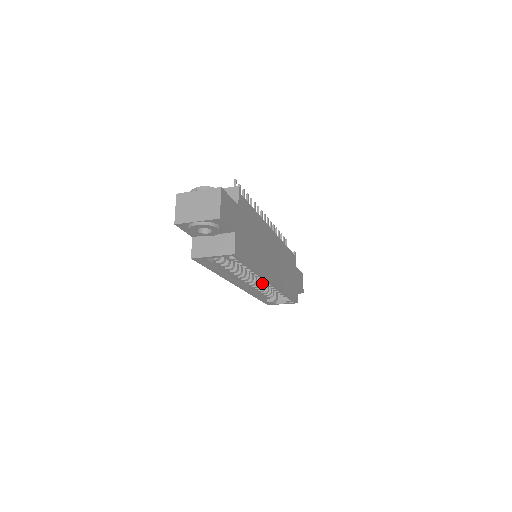
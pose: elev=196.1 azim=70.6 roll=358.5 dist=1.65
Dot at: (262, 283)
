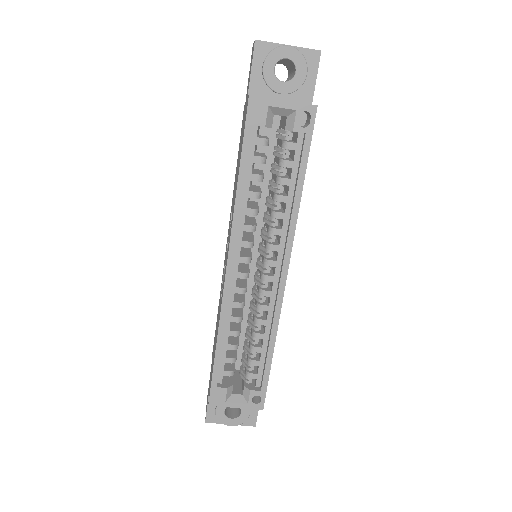
Dot at: (242, 314)
